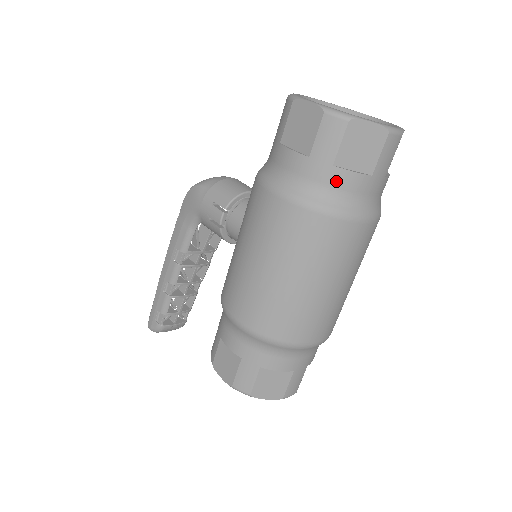
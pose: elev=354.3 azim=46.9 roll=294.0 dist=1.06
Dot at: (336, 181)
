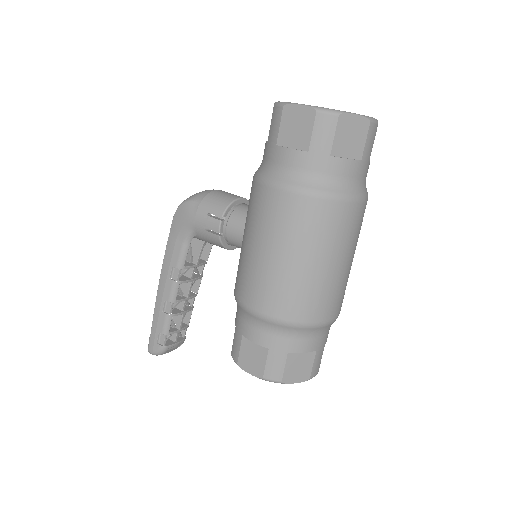
Dot at: (334, 169)
